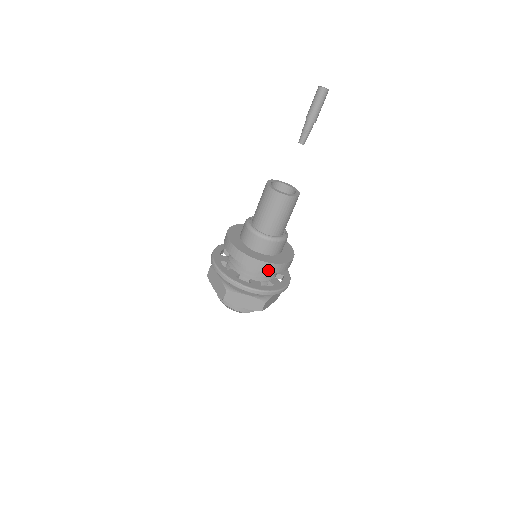
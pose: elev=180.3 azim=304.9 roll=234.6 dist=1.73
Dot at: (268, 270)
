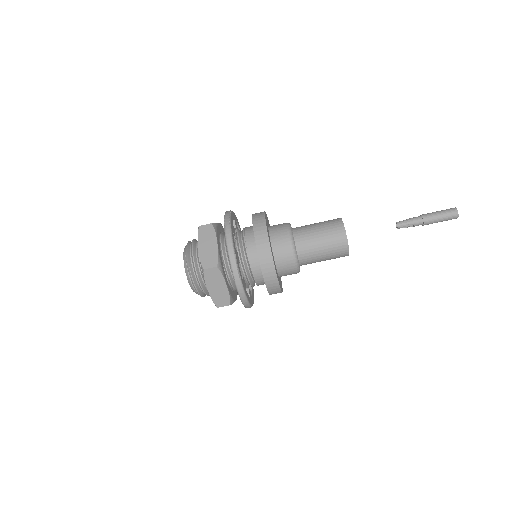
Dot at: (269, 286)
